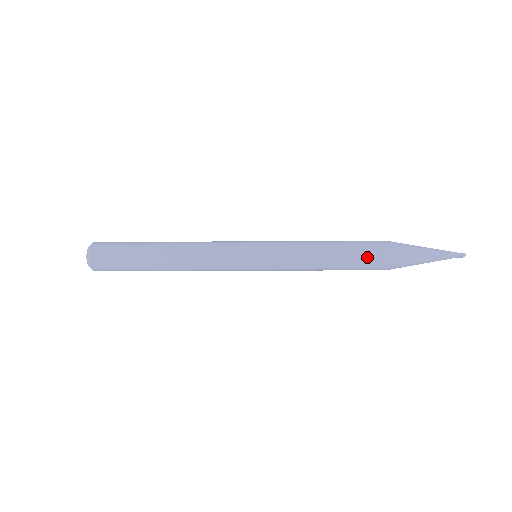
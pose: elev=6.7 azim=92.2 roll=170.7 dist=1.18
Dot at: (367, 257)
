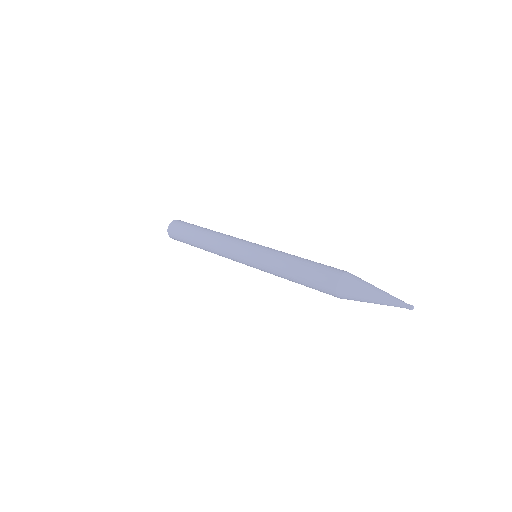
Dot at: (320, 280)
